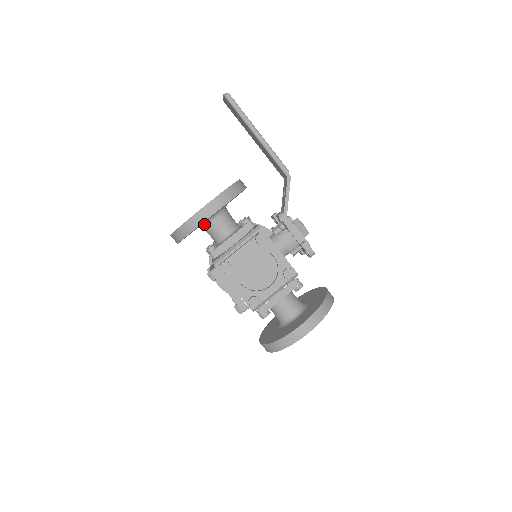
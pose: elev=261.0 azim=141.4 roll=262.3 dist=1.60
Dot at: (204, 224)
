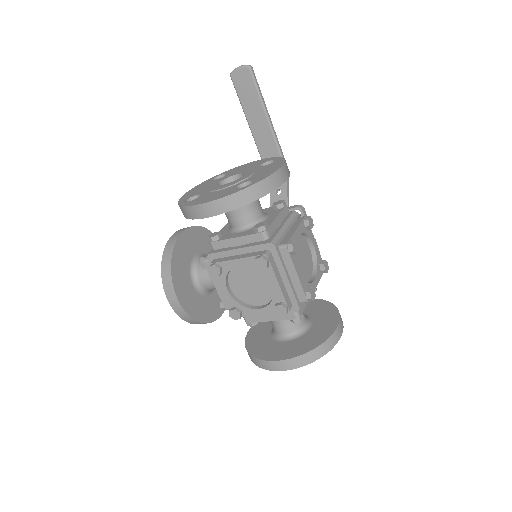
Dot at: occluded
